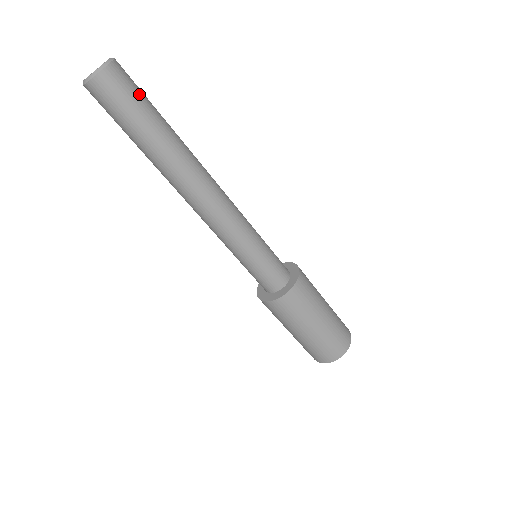
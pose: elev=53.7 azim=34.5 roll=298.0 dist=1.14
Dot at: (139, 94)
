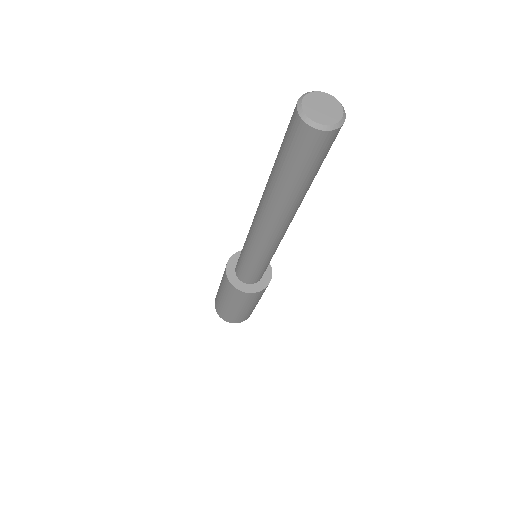
Dot at: occluded
